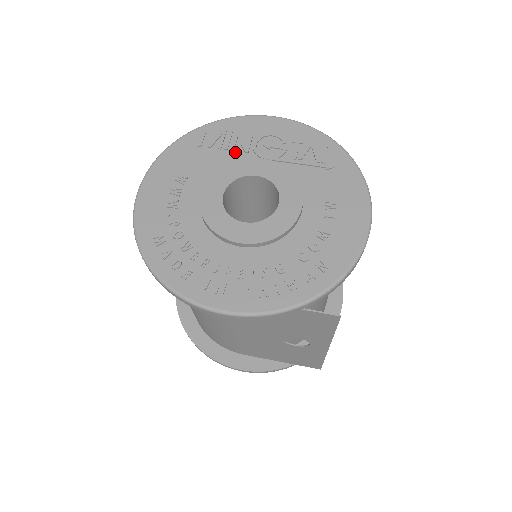
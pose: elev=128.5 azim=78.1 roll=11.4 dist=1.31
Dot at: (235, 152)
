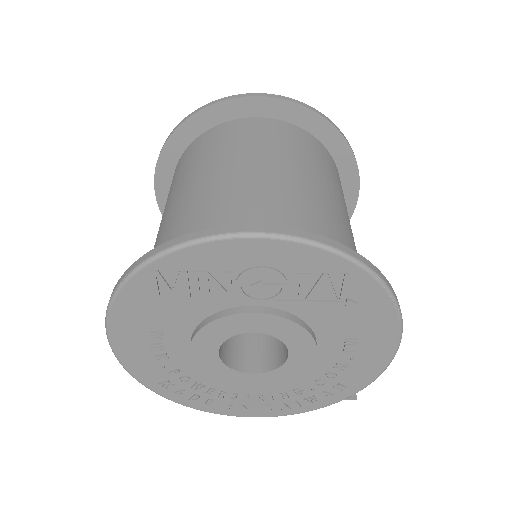
Dot at: (212, 297)
